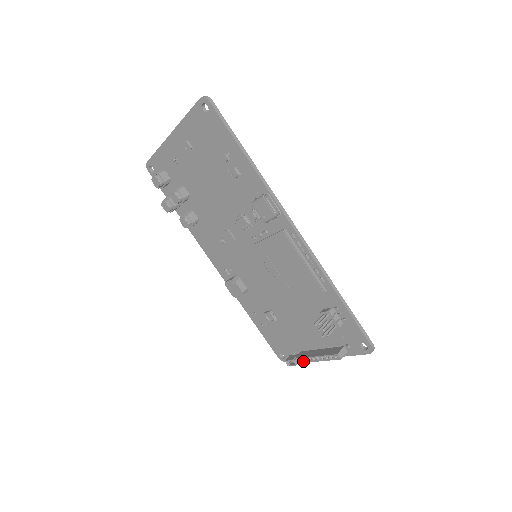
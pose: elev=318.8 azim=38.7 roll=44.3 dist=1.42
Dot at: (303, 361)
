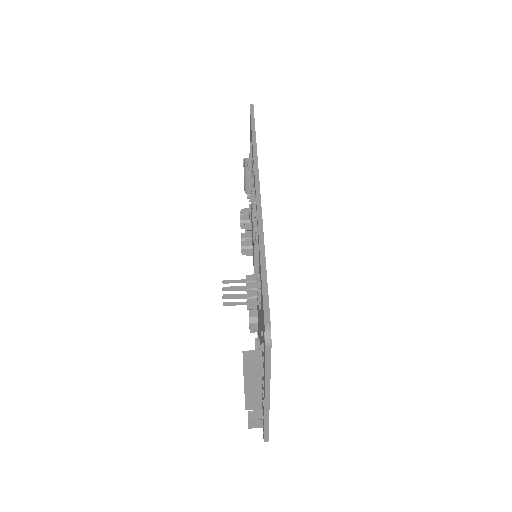
Dot at: (245, 400)
